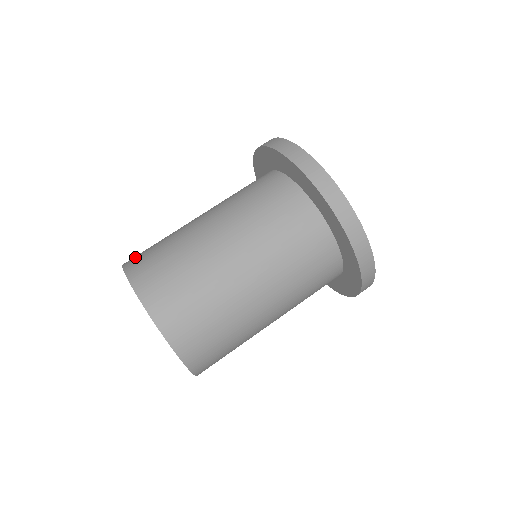
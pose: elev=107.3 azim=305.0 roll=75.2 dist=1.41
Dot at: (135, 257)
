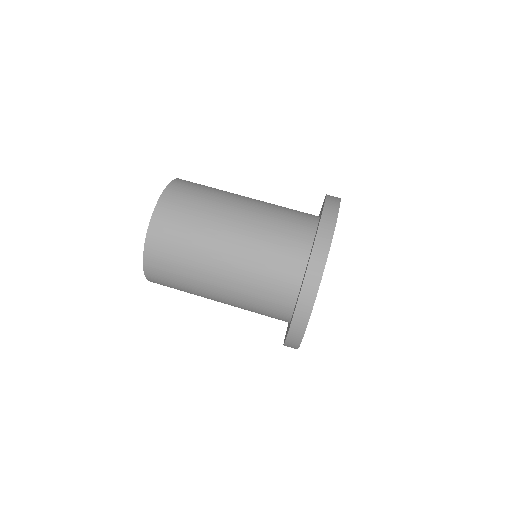
Dot at: (187, 182)
